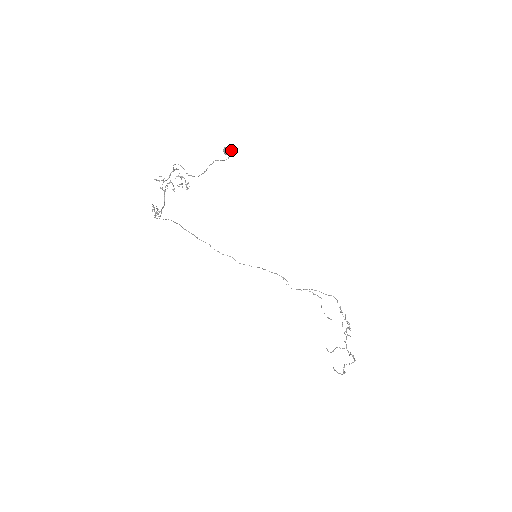
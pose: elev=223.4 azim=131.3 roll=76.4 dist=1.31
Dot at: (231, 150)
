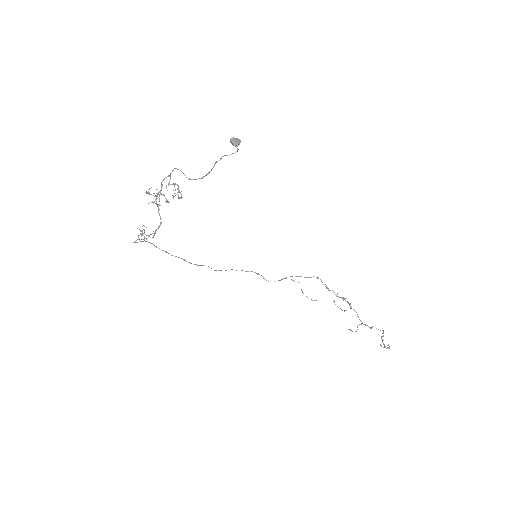
Dot at: (240, 140)
